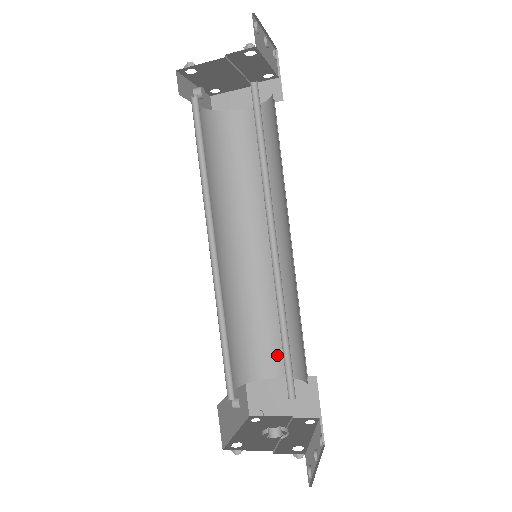
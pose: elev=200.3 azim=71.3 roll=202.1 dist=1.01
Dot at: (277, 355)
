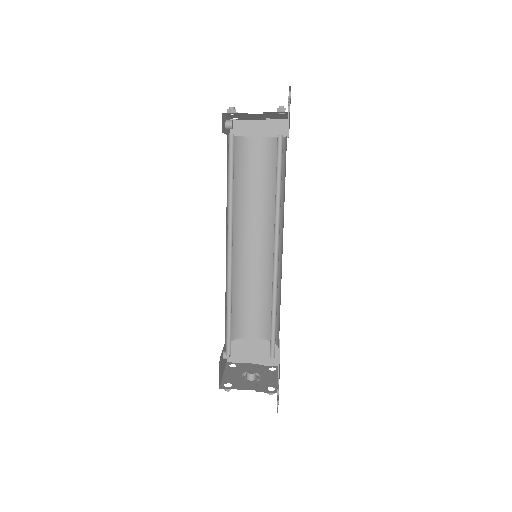
Dot at: (254, 322)
